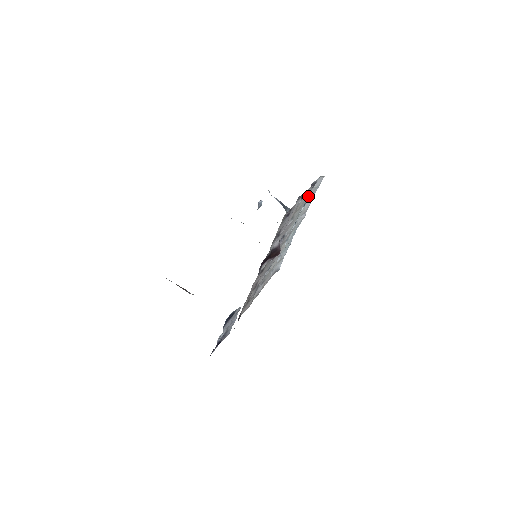
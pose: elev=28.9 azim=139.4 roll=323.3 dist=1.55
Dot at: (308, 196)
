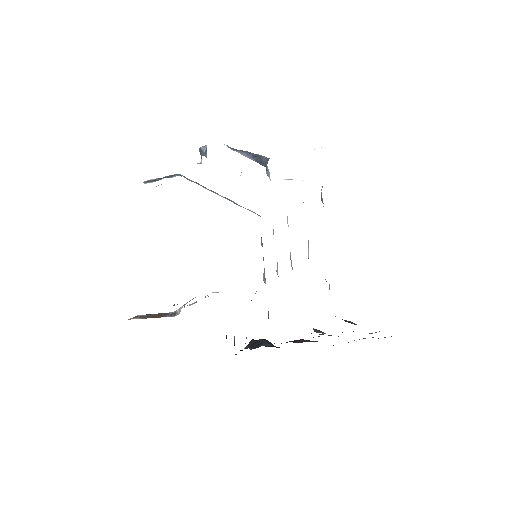
Dot at: occluded
